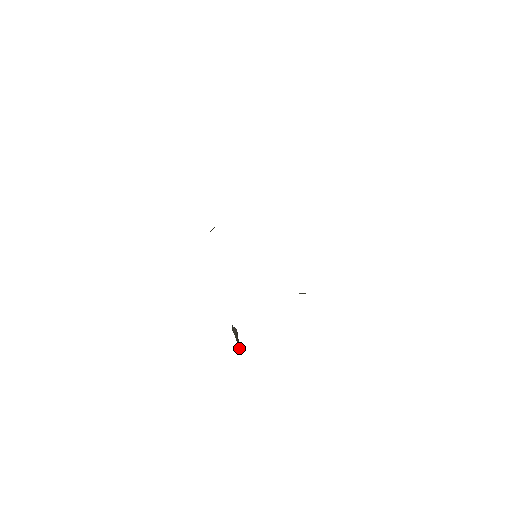
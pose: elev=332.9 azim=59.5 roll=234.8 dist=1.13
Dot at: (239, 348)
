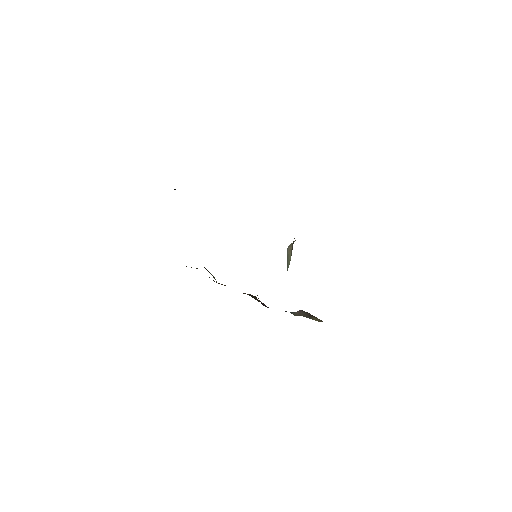
Dot at: (314, 318)
